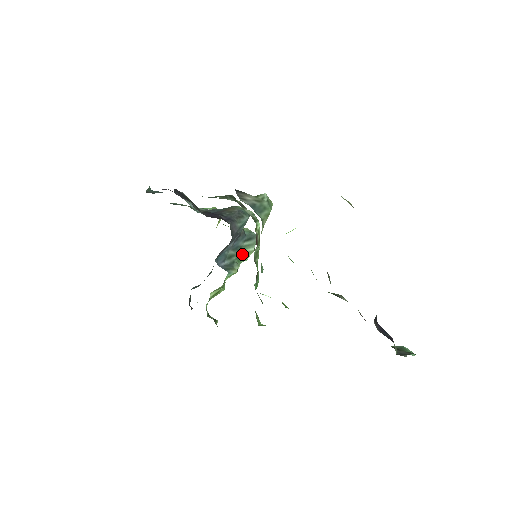
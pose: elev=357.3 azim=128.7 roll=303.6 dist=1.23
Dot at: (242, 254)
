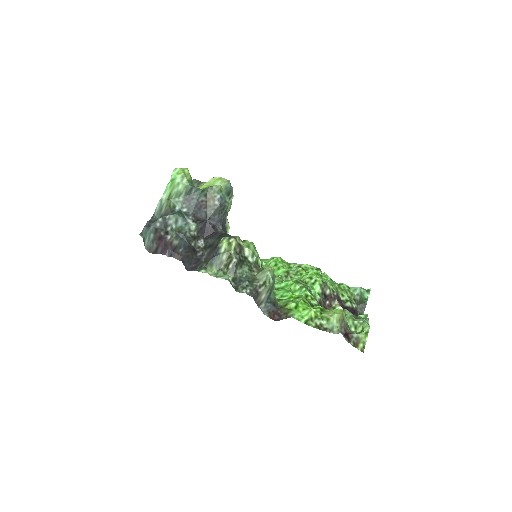
Dot at: (227, 209)
